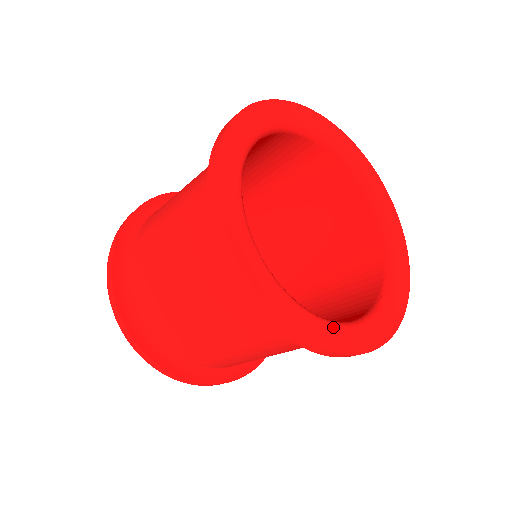
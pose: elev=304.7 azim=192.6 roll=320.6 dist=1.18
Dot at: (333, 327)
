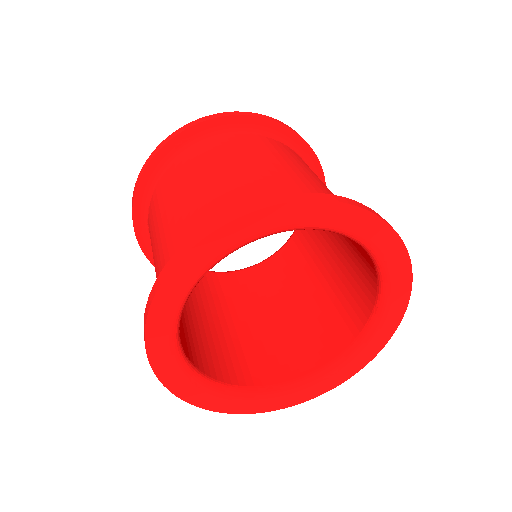
Dot at: (191, 381)
